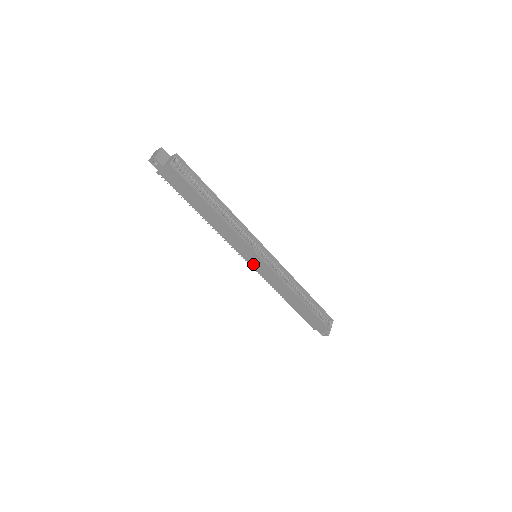
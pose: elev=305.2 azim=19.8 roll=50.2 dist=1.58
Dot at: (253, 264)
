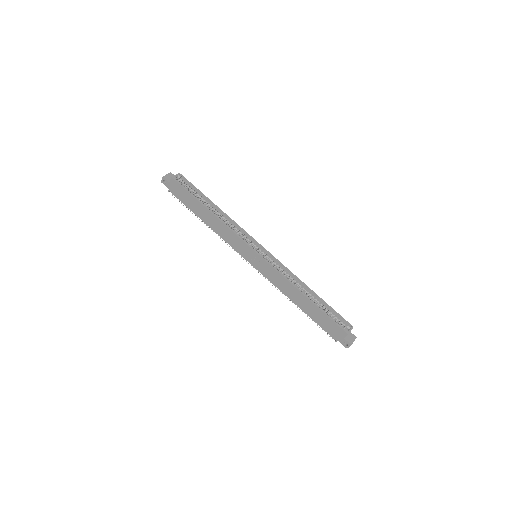
Dot at: (254, 263)
